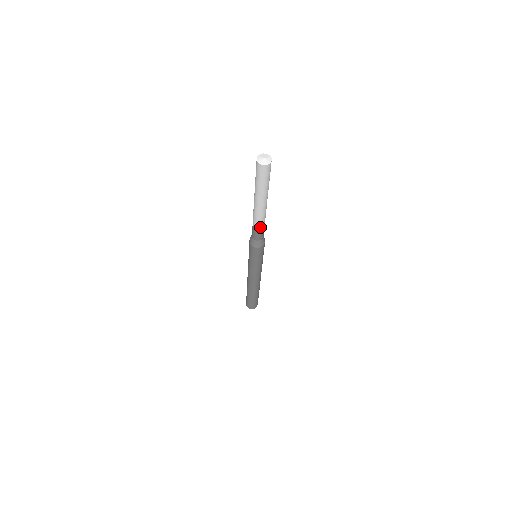
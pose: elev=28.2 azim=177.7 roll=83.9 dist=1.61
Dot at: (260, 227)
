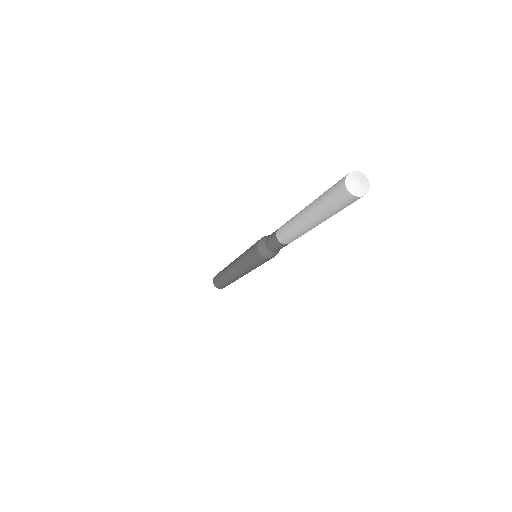
Dot at: (290, 242)
